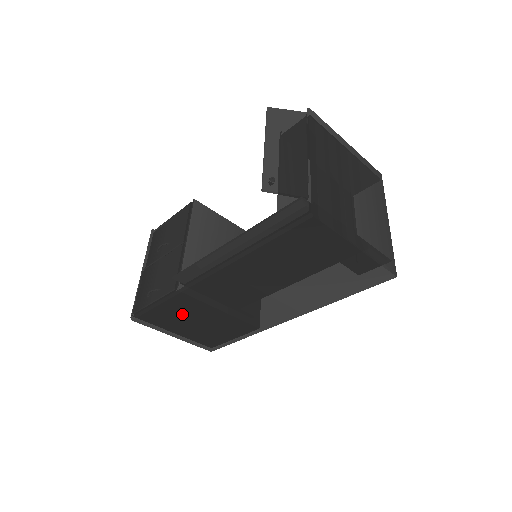
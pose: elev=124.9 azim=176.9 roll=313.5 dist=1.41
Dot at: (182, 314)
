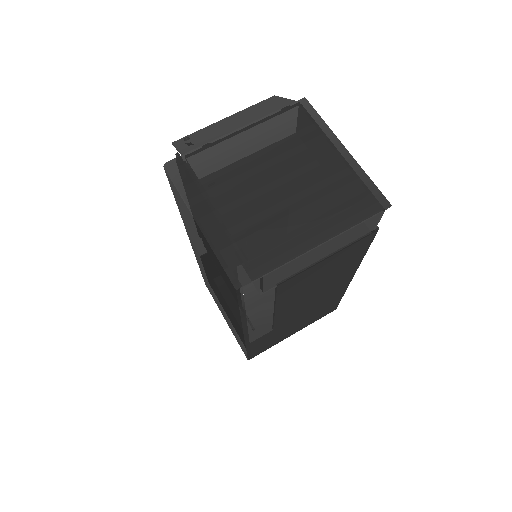
Dot at: occluded
